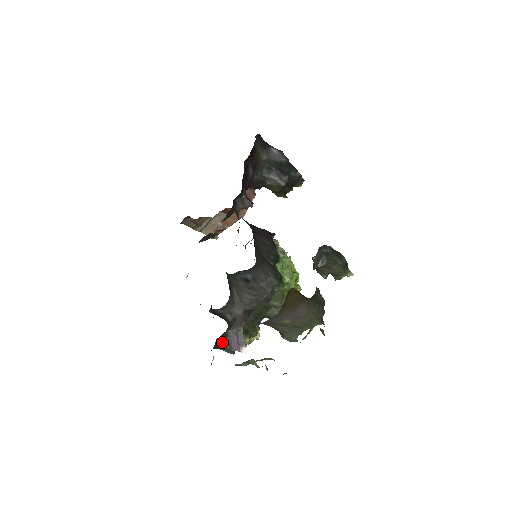
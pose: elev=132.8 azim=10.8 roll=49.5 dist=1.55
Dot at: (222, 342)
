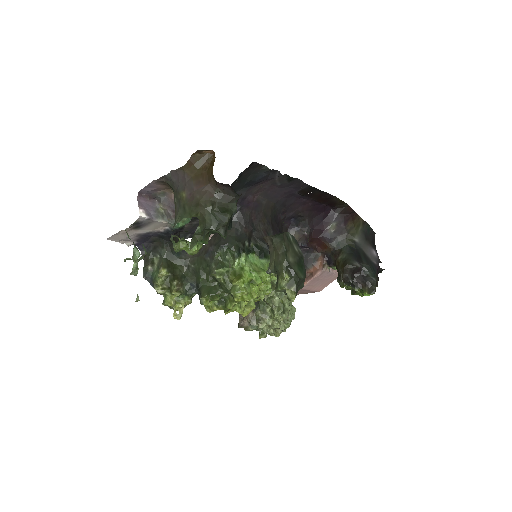
Dot at: (151, 255)
